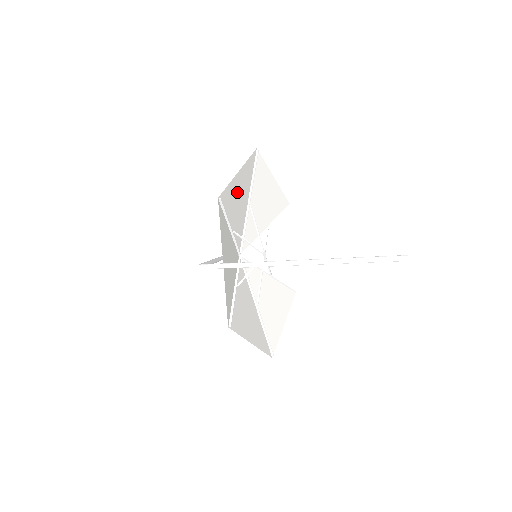
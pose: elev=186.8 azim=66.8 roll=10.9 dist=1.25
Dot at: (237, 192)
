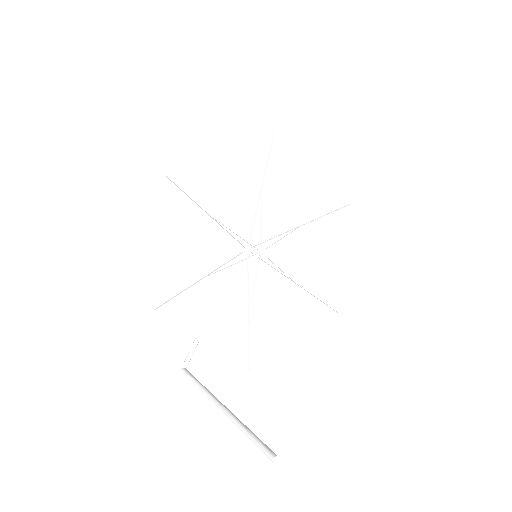
Dot at: (178, 251)
